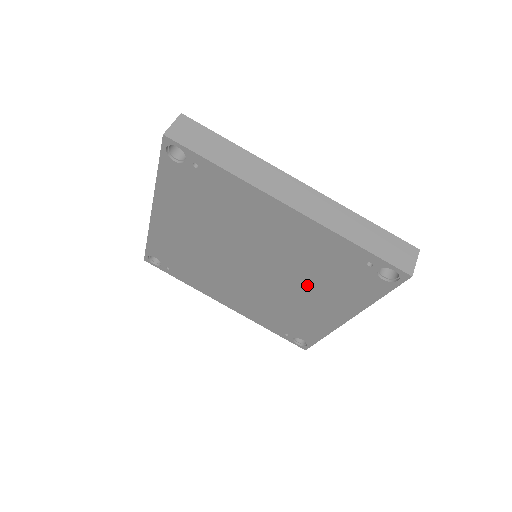
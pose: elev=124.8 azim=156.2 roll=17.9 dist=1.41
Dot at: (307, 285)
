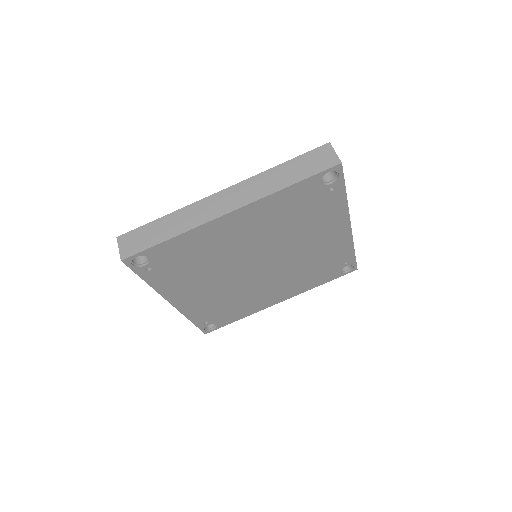
Dot at: (288, 278)
